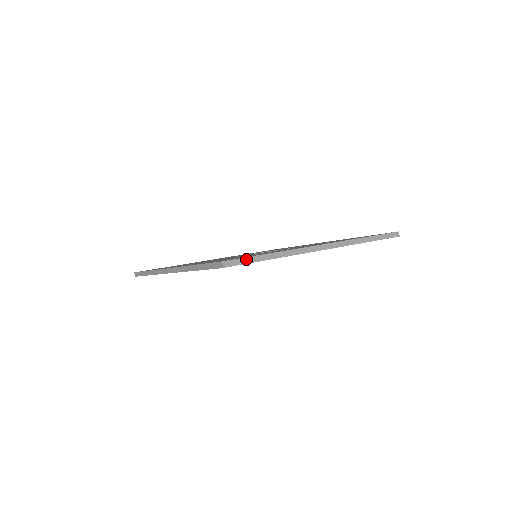
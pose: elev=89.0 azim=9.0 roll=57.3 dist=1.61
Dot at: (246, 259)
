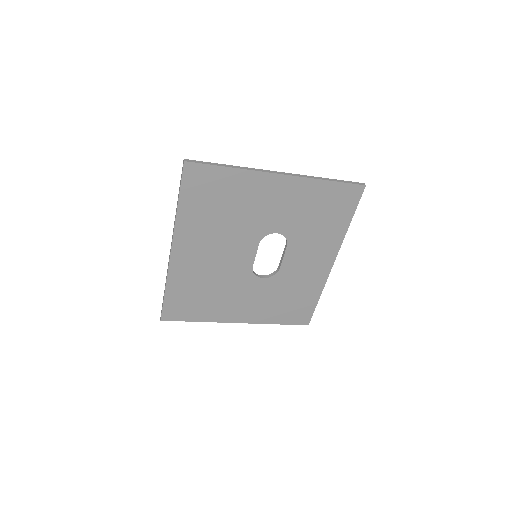
Dot at: (205, 162)
